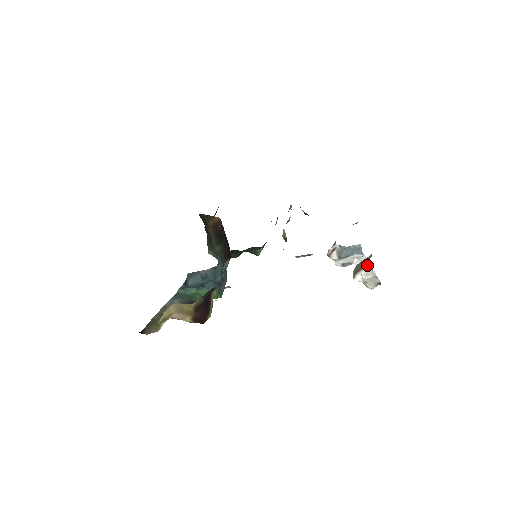
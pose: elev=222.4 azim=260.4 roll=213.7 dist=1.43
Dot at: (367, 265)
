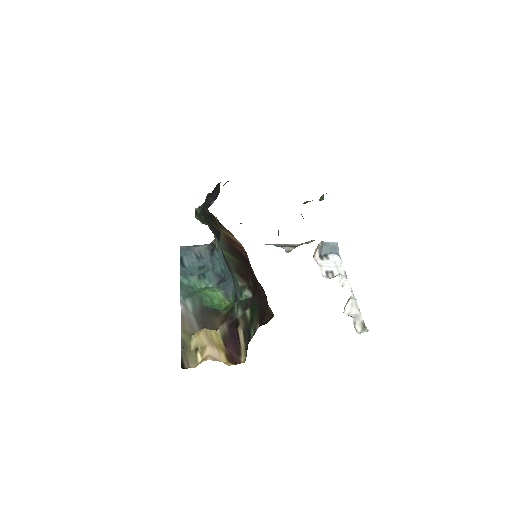
Dot at: occluded
